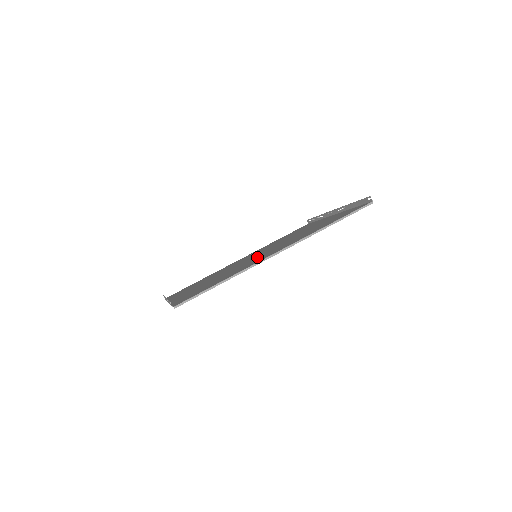
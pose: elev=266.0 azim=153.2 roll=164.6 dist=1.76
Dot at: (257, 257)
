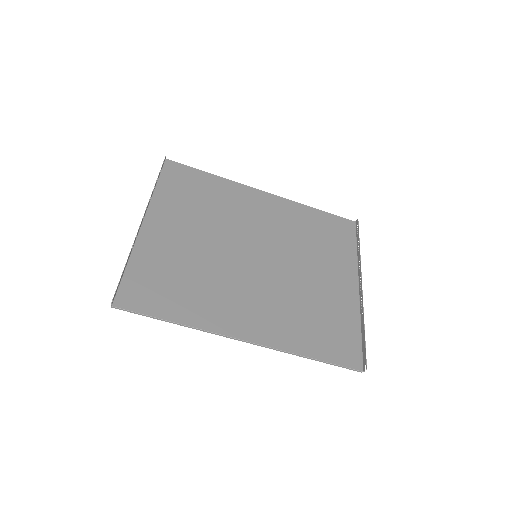
Dot at: (244, 282)
